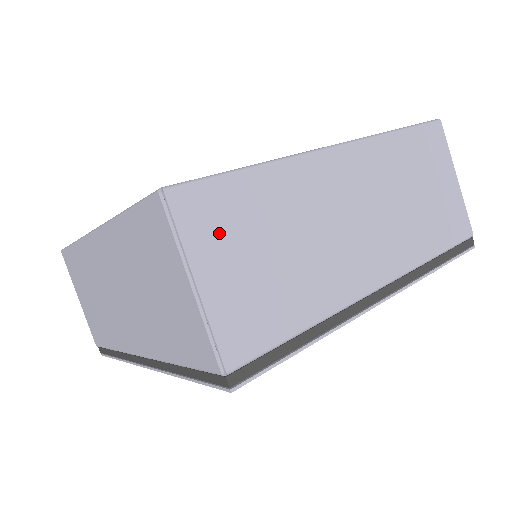
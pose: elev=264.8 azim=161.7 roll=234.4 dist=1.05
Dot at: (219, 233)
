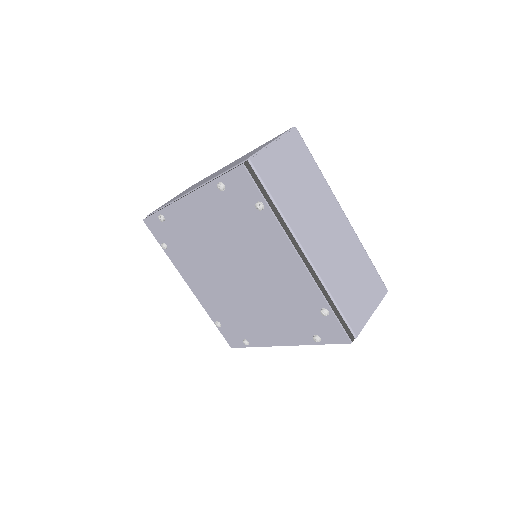
Dot at: (293, 152)
